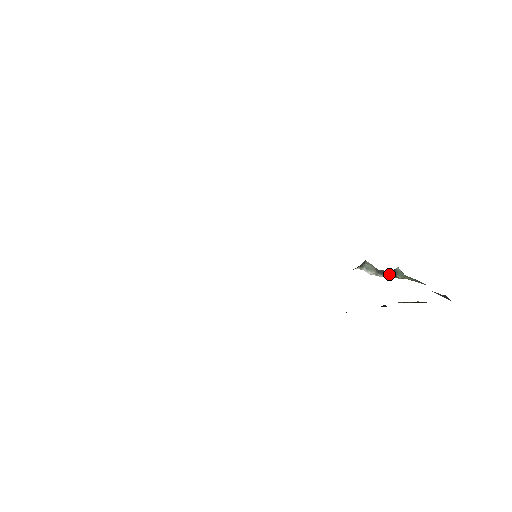
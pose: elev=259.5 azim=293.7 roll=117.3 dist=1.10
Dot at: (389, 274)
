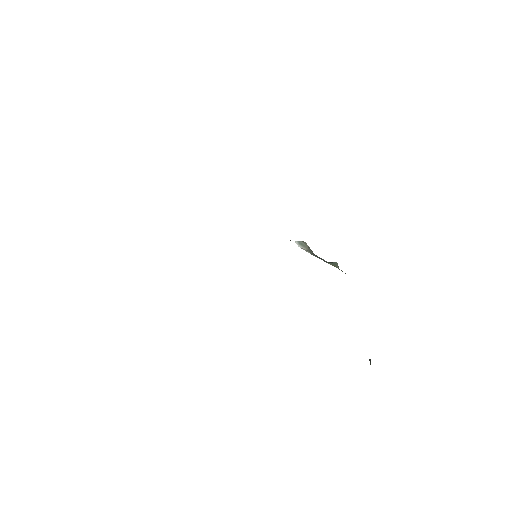
Dot at: (322, 259)
